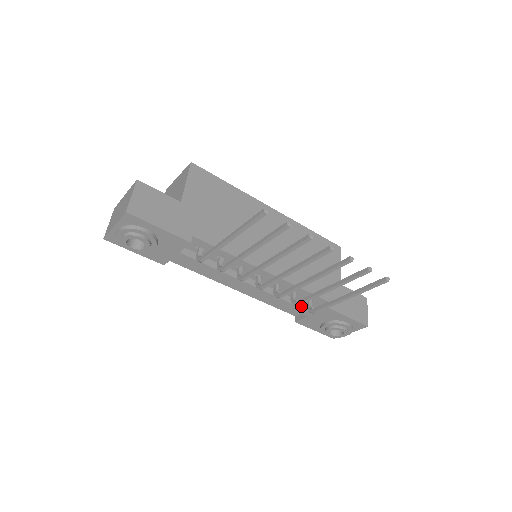
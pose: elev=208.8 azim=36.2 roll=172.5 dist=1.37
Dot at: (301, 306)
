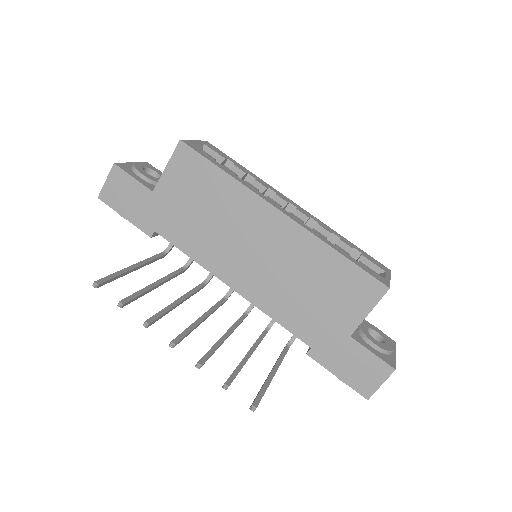
Dot at: occluded
